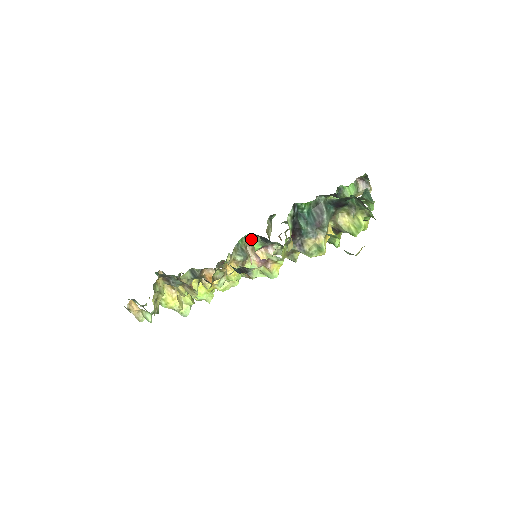
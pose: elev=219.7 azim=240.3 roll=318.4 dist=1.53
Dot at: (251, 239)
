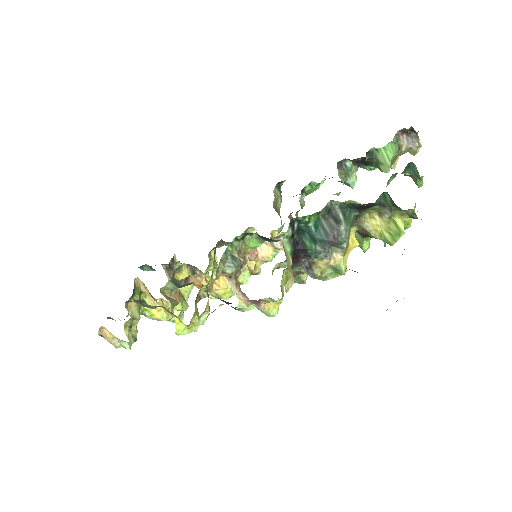
Dot at: (246, 237)
